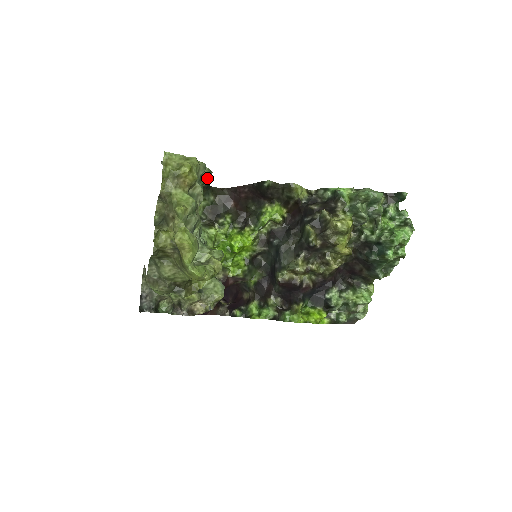
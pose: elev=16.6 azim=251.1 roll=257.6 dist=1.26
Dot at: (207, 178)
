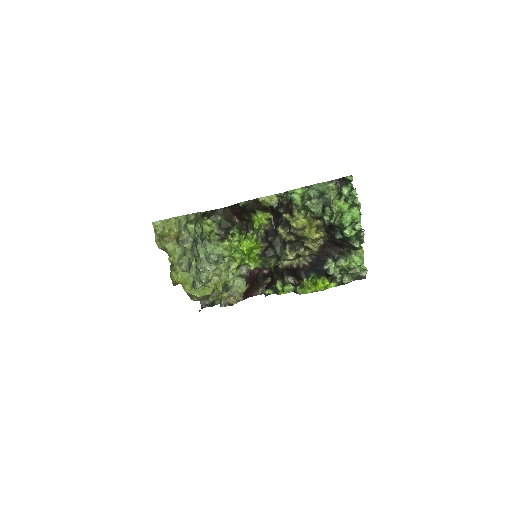
Dot at: (197, 217)
